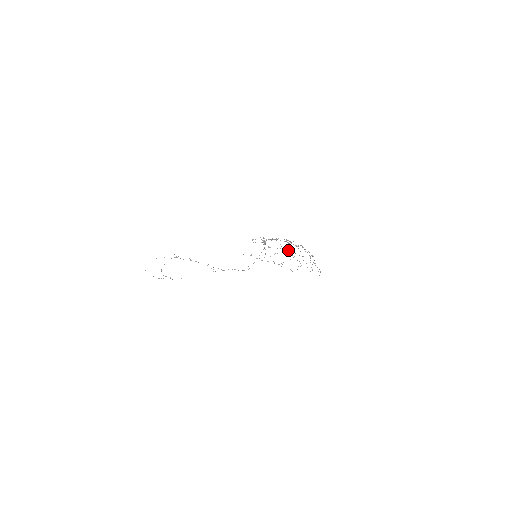
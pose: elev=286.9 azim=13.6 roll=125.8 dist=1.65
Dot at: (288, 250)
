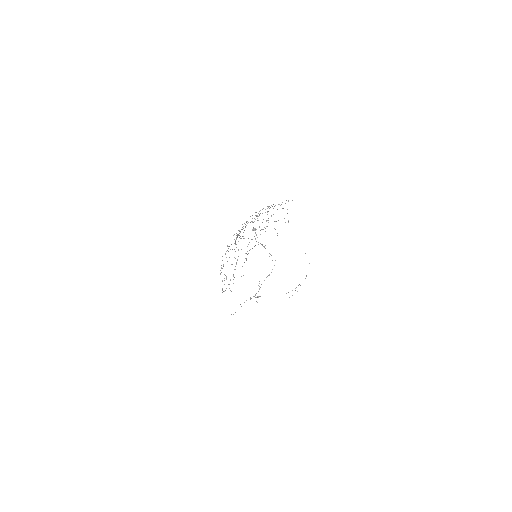
Dot at: occluded
